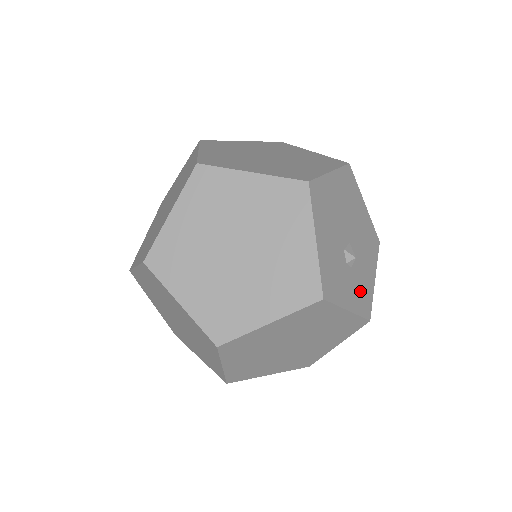
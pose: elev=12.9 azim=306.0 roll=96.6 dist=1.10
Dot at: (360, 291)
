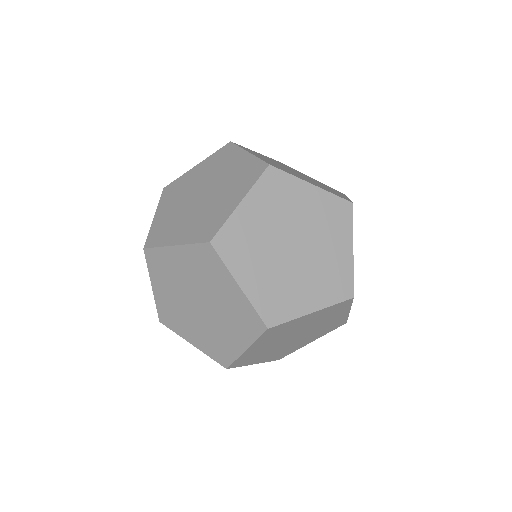
Dot at: occluded
